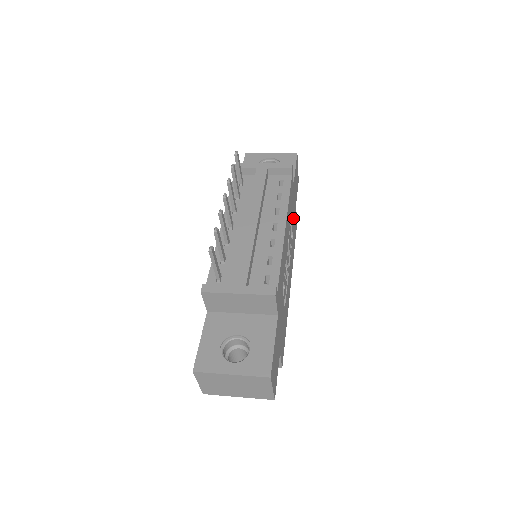
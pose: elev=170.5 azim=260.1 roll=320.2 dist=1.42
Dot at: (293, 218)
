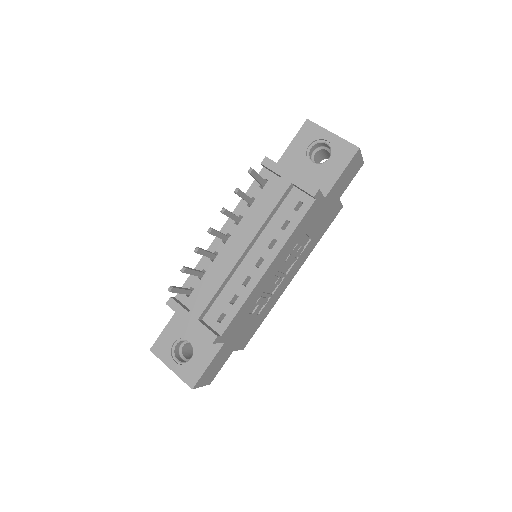
Dot at: (318, 223)
